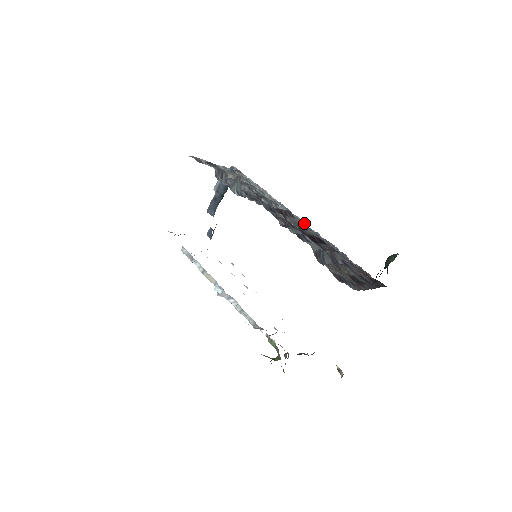
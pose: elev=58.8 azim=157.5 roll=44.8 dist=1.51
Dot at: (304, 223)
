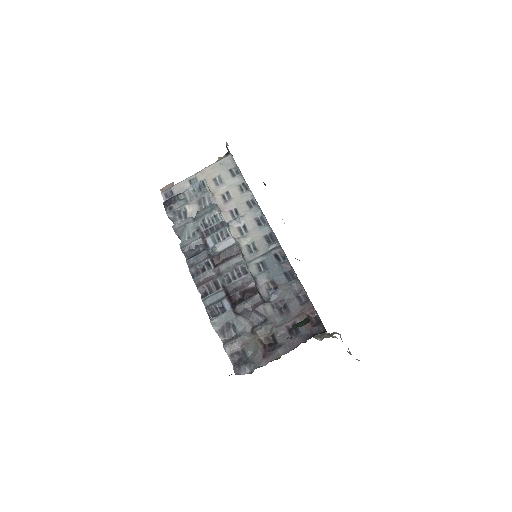
Dot at: (272, 231)
